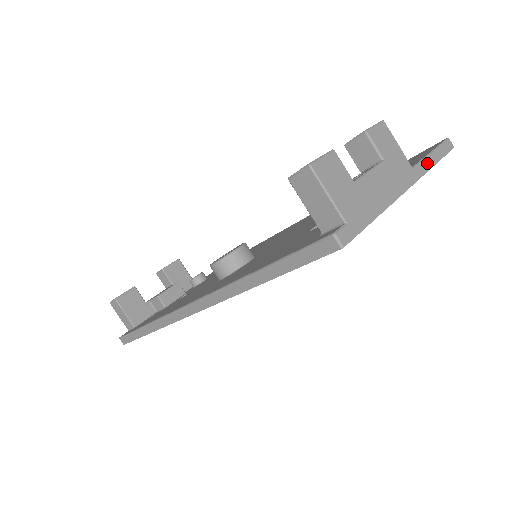
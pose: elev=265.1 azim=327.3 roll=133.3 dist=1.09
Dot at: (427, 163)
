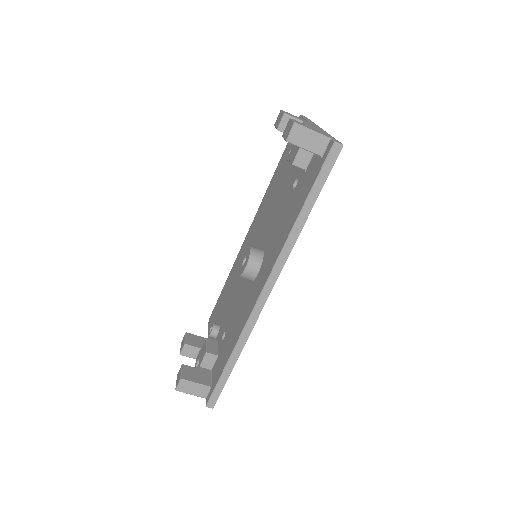
Dot at: occluded
